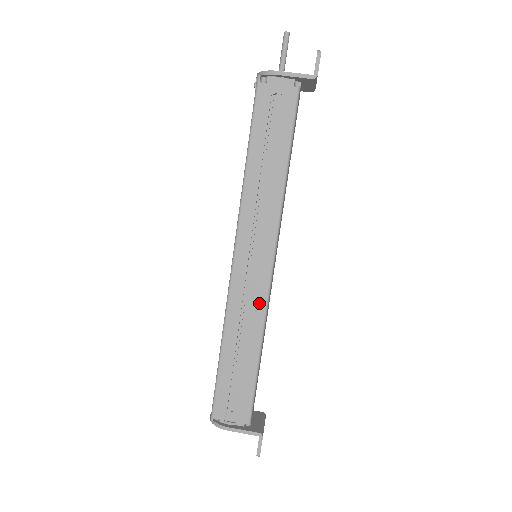
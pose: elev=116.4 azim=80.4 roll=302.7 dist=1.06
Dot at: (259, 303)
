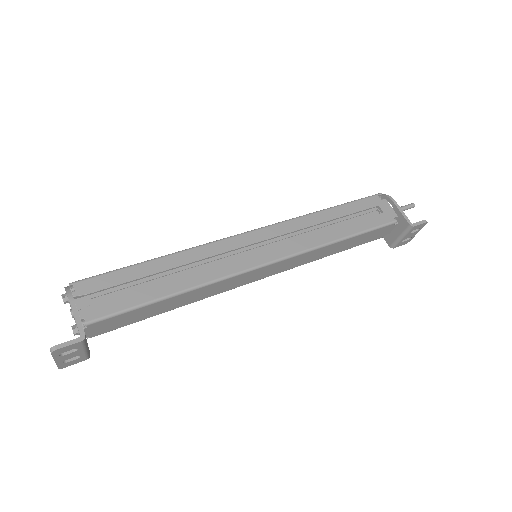
Dot at: (224, 270)
